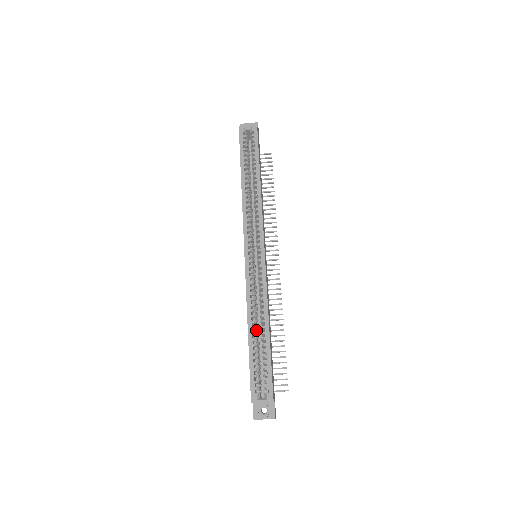
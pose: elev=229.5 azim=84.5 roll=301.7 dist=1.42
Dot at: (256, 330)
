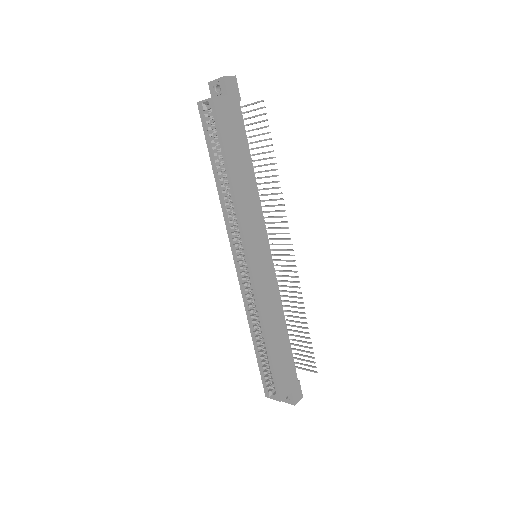
Dot at: (261, 338)
